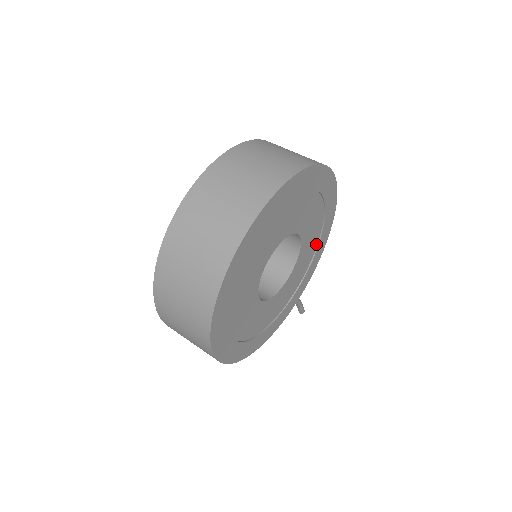
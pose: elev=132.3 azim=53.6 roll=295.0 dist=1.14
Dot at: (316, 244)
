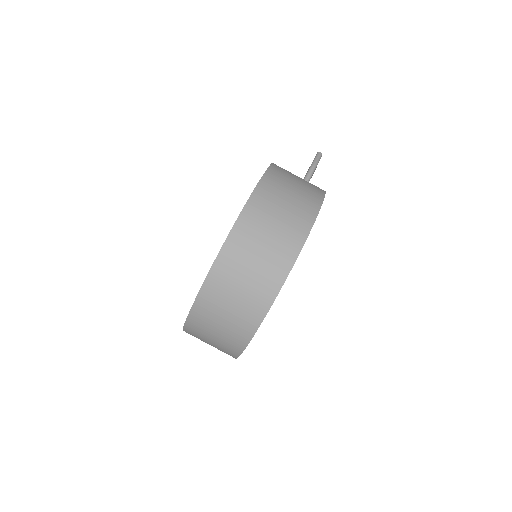
Dot at: occluded
